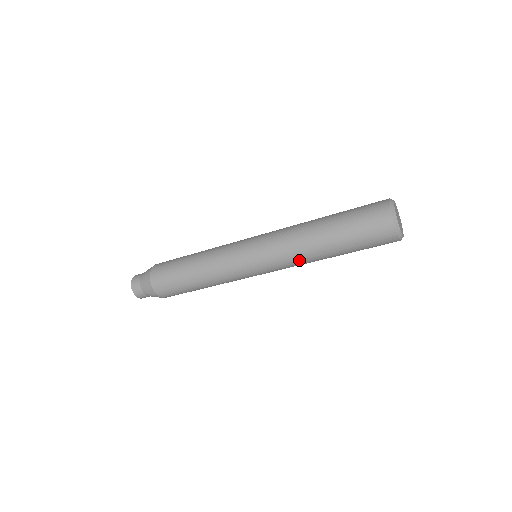
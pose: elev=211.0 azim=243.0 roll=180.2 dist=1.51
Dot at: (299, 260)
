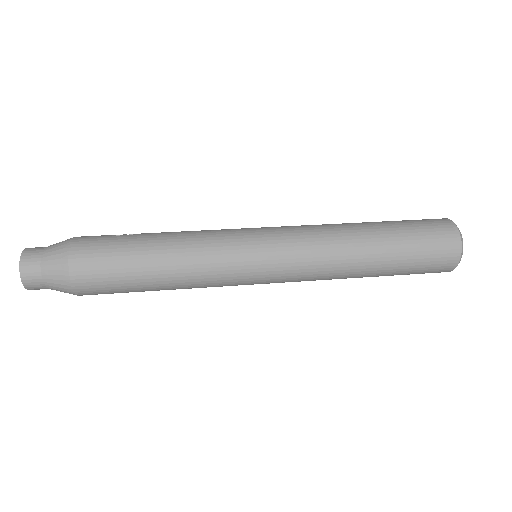
Dot at: (325, 279)
